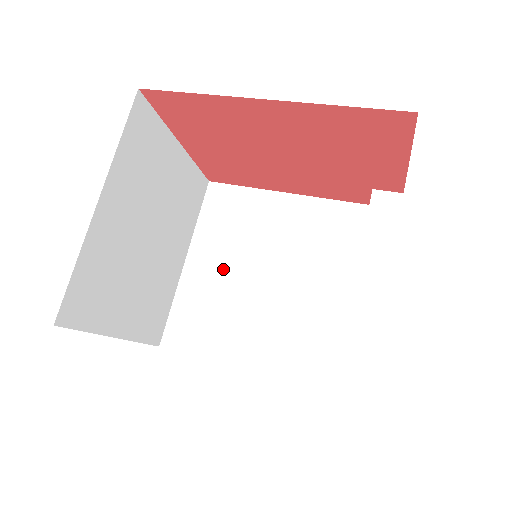
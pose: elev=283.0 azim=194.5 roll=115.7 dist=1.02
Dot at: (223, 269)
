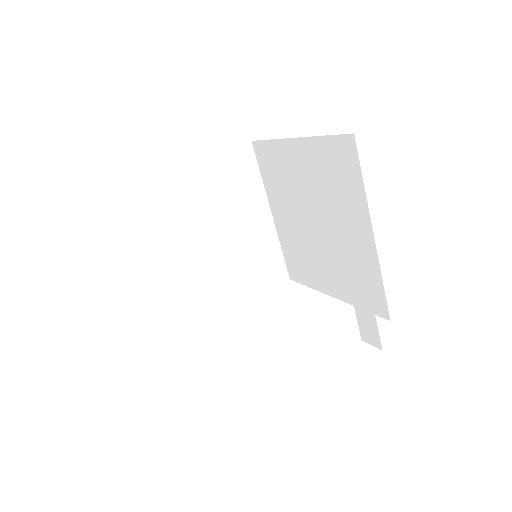
Dot at: (292, 219)
